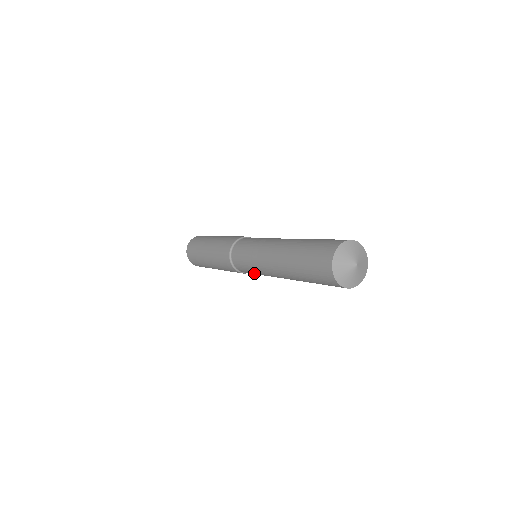
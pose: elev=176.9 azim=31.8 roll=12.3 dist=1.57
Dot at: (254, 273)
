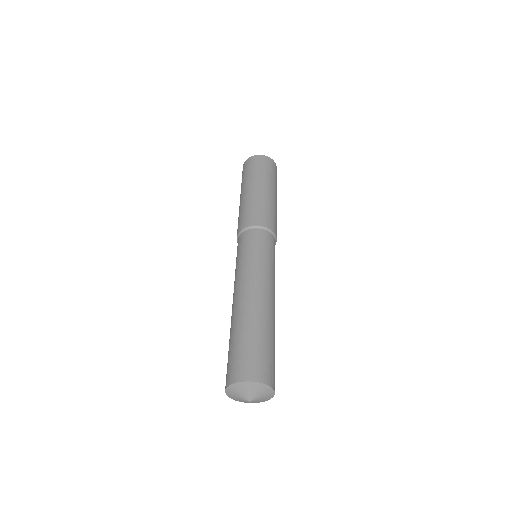
Dot at: occluded
